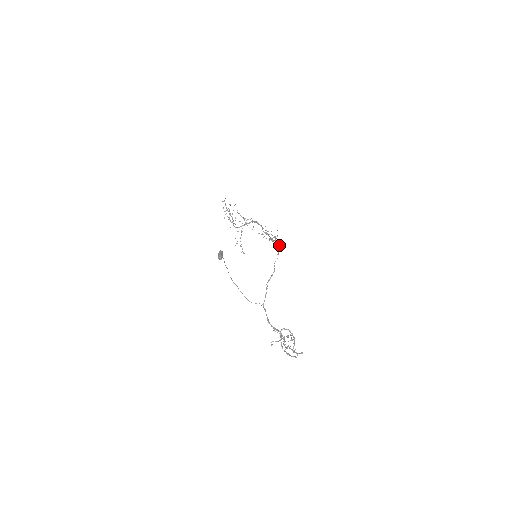
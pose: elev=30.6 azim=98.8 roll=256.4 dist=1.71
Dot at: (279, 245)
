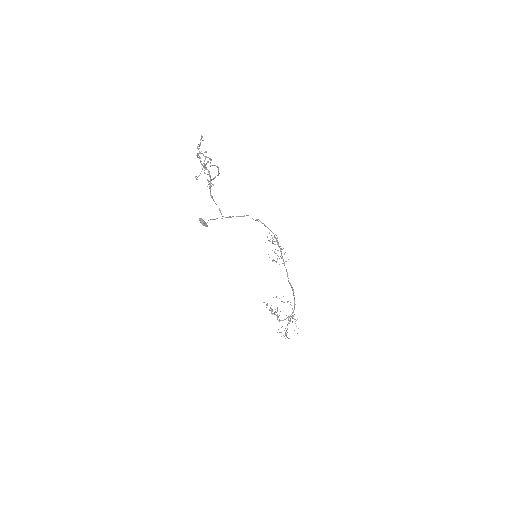
Dot at: (274, 236)
